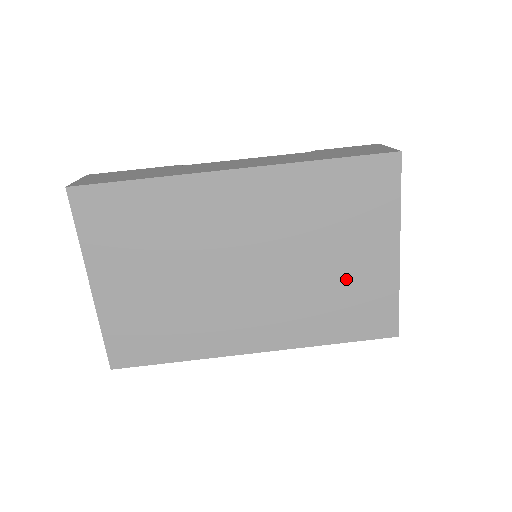
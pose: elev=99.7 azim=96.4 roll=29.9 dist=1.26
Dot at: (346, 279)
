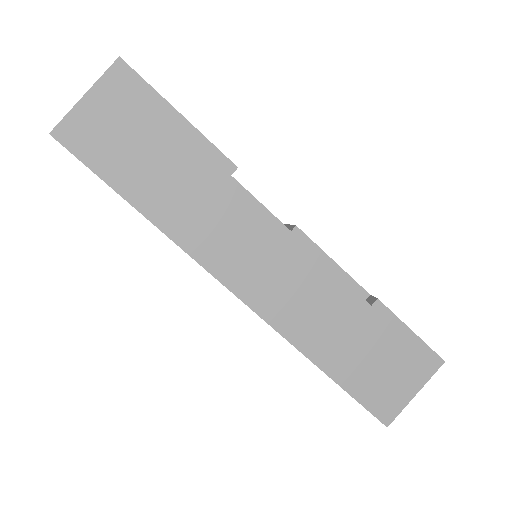
Dot at: occluded
